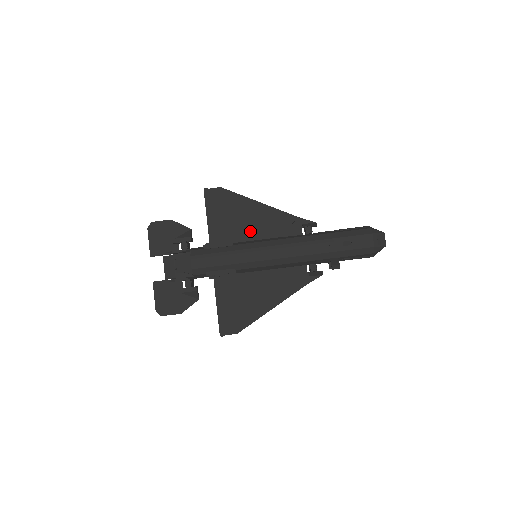
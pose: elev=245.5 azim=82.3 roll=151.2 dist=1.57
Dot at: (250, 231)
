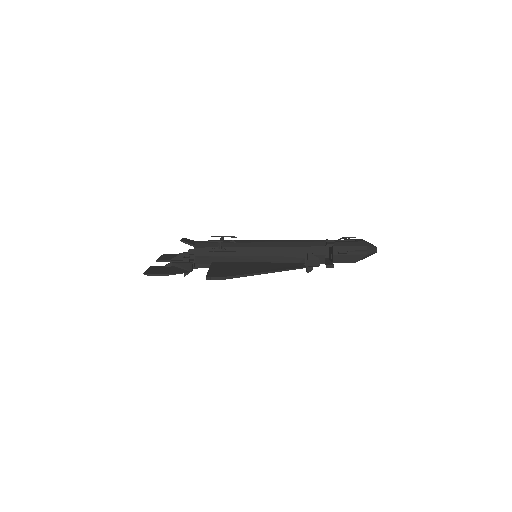
Dot at: occluded
